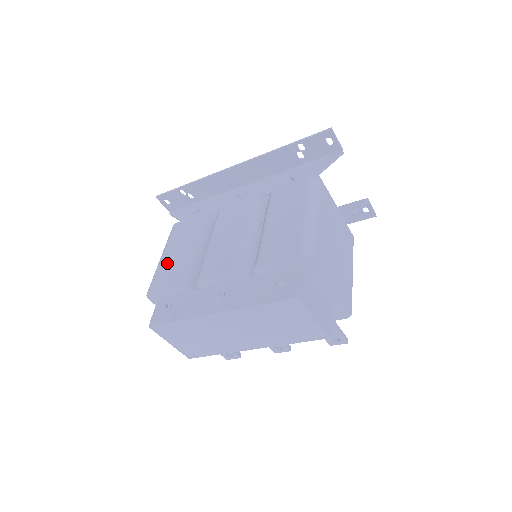
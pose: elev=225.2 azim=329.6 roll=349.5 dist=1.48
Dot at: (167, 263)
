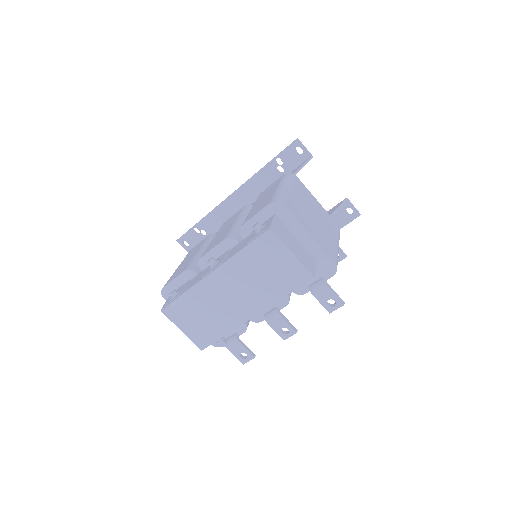
Dot at: (179, 268)
